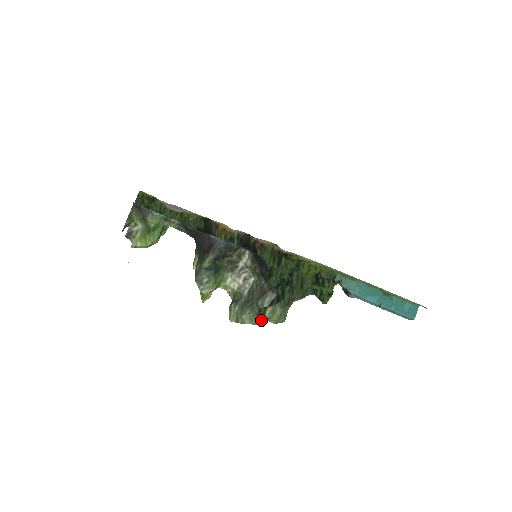
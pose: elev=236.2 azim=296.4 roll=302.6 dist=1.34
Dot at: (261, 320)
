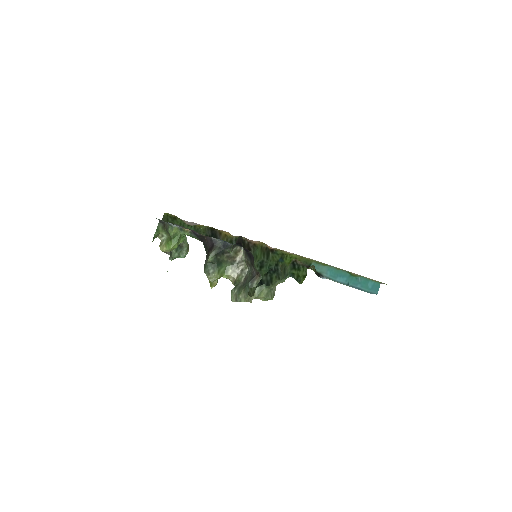
Dot at: (252, 297)
